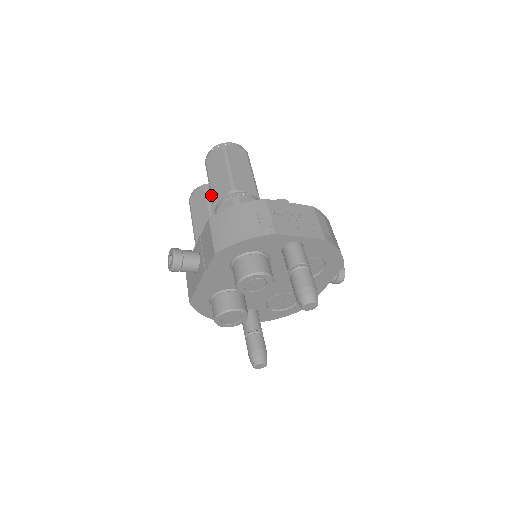
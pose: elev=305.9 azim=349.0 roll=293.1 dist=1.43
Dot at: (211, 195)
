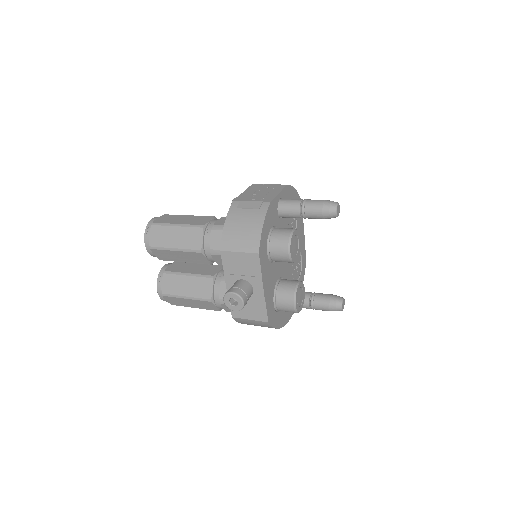
Dot at: (191, 251)
